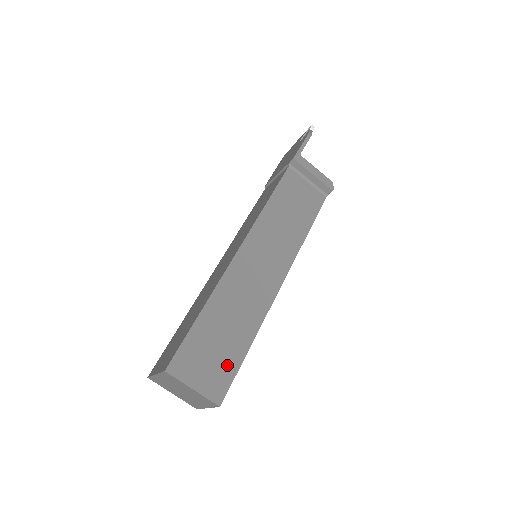
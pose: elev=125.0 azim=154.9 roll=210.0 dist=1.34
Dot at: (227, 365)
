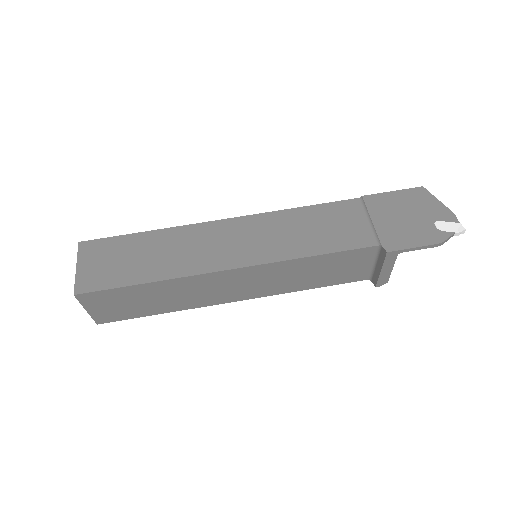
Dot at: (129, 313)
